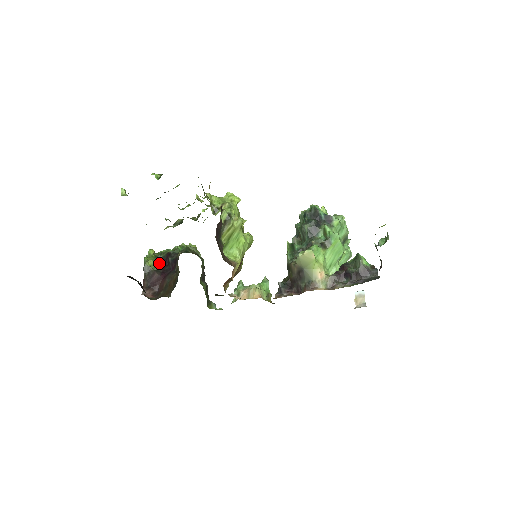
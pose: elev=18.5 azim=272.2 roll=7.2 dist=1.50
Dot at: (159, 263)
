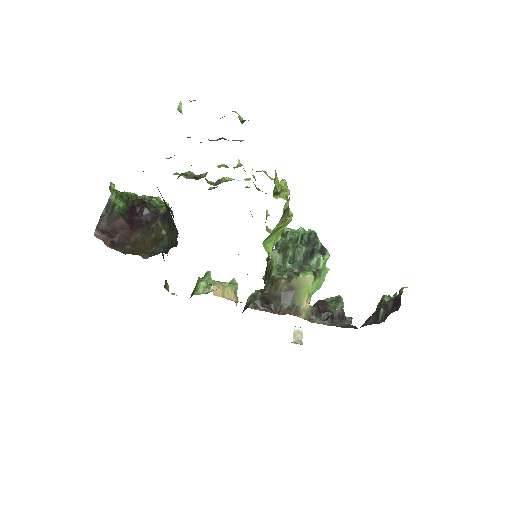
Dot at: (126, 206)
